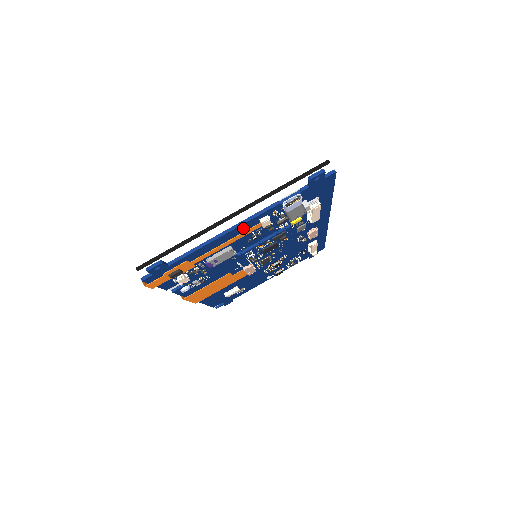
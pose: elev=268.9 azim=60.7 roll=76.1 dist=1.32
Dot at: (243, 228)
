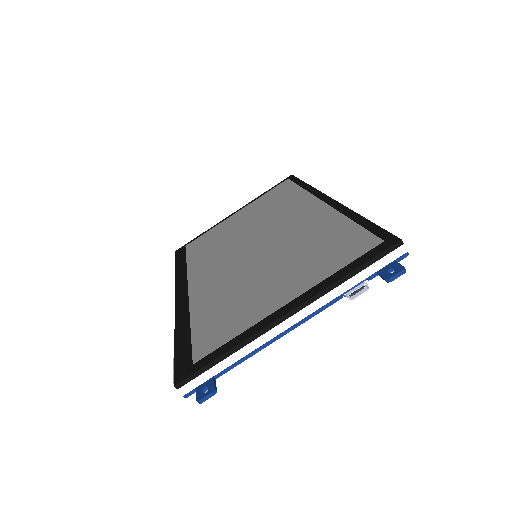
Dot at: occluded
